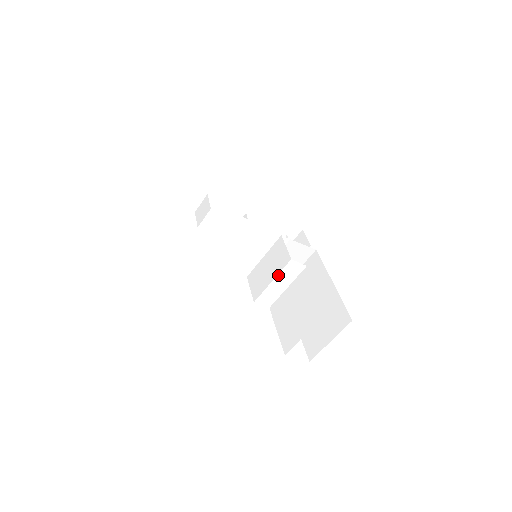
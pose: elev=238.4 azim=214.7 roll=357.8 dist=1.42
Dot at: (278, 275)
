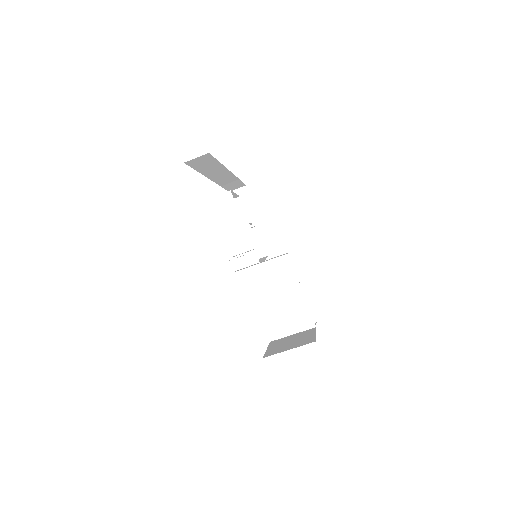
Dot at: occluded
